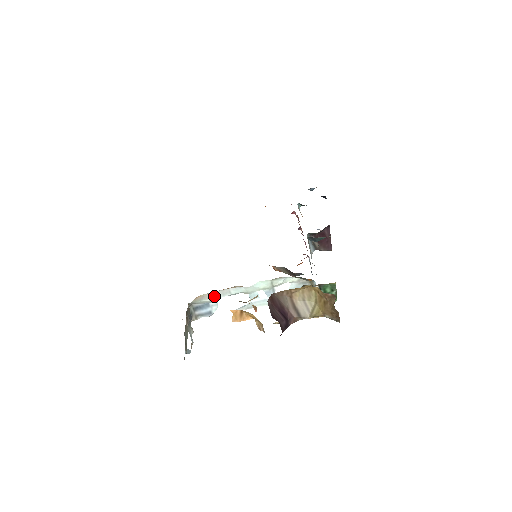
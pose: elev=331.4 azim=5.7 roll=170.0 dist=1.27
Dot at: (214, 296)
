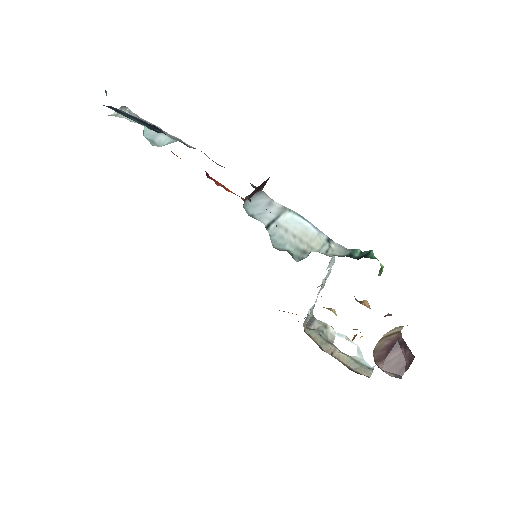
Dot at: (308, 320)
